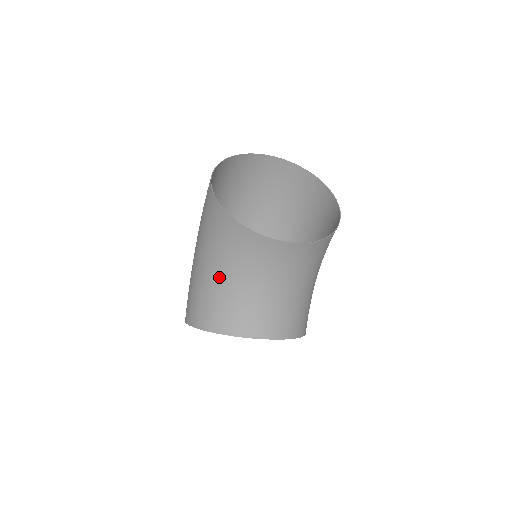
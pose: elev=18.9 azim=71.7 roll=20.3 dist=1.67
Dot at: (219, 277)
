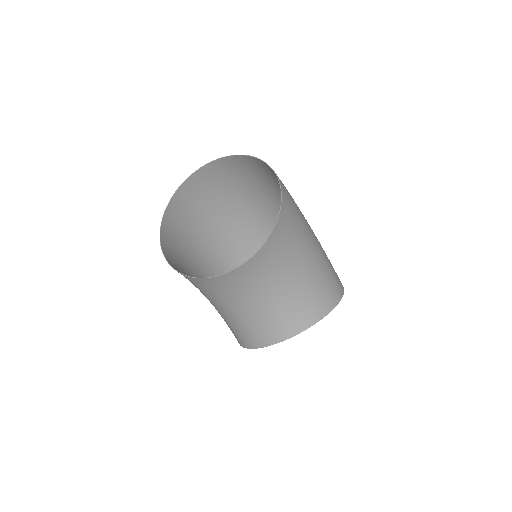
Dot at: (219, 309)
